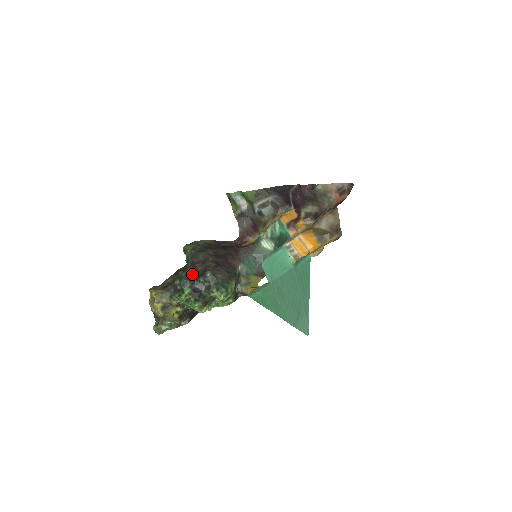
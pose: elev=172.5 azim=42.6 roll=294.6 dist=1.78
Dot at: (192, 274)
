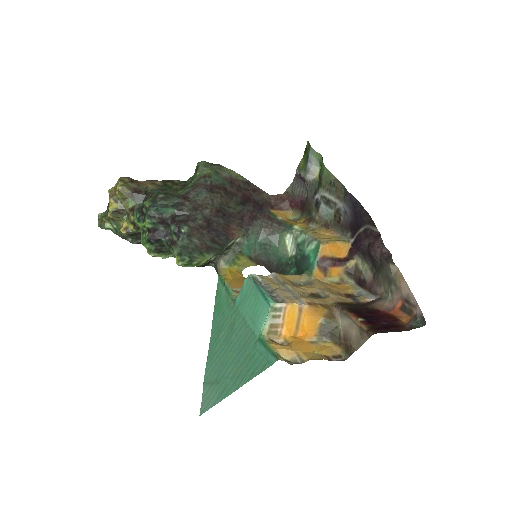
Dot at: (170, 211)
